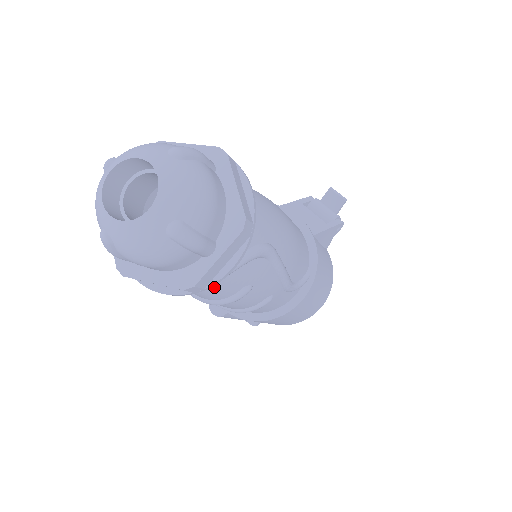
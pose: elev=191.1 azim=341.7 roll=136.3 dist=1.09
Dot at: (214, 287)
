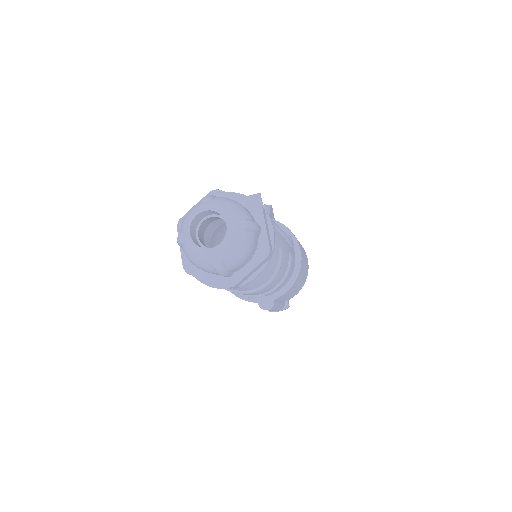
Dot at: occluded
